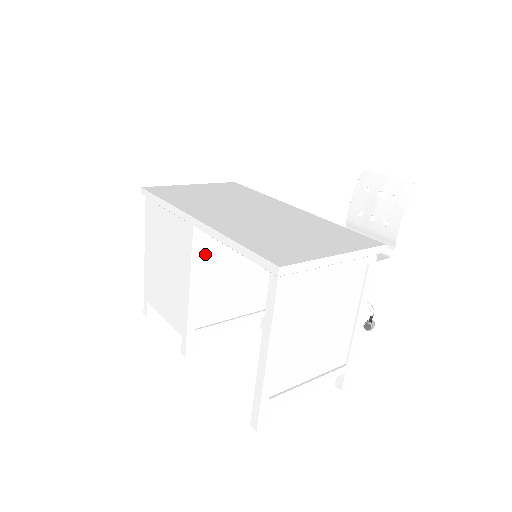
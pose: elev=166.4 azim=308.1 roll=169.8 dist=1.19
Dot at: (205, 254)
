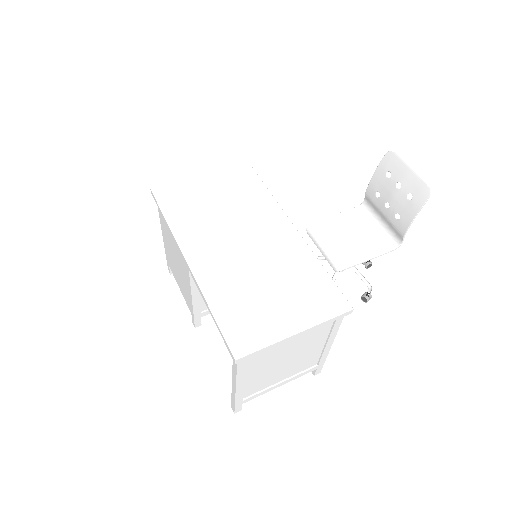
Dot at: occluded
